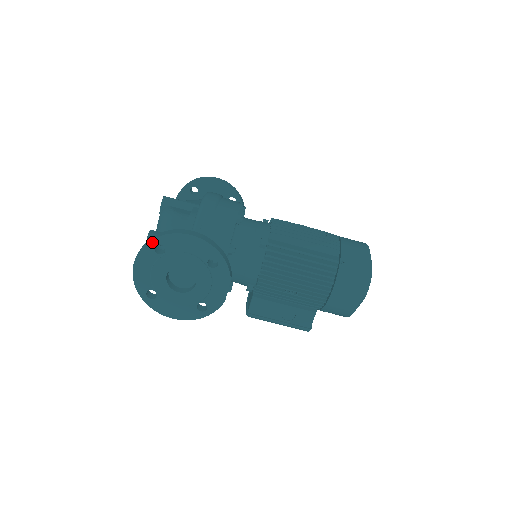
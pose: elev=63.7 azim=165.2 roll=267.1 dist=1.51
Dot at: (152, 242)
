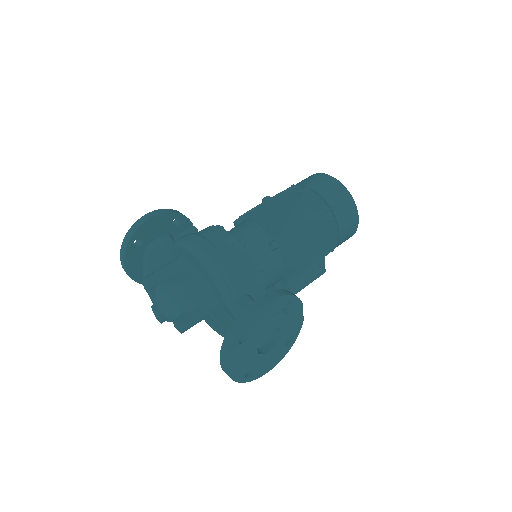
Dot at: (235, 340)
